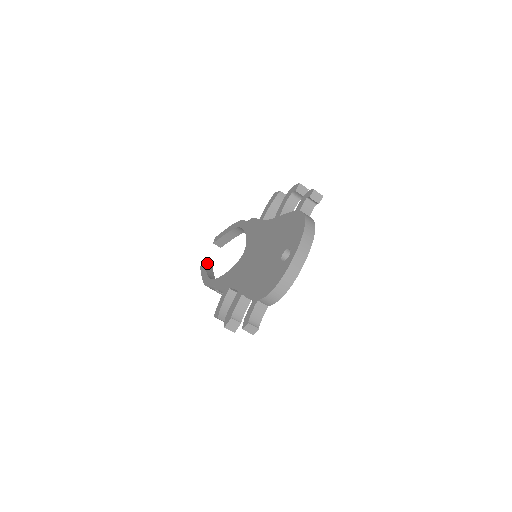
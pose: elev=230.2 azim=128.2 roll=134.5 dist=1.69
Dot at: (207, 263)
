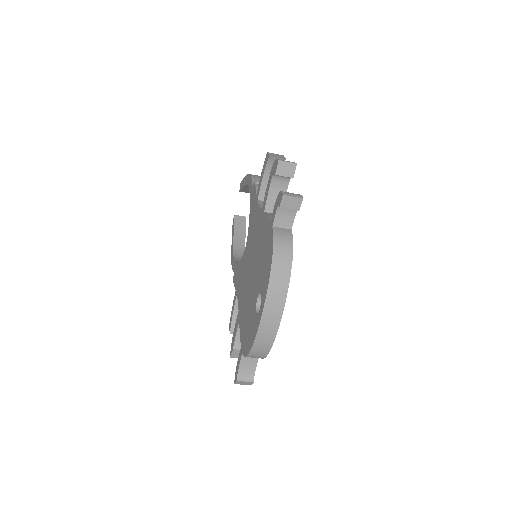
Dot at: (238, 218)
